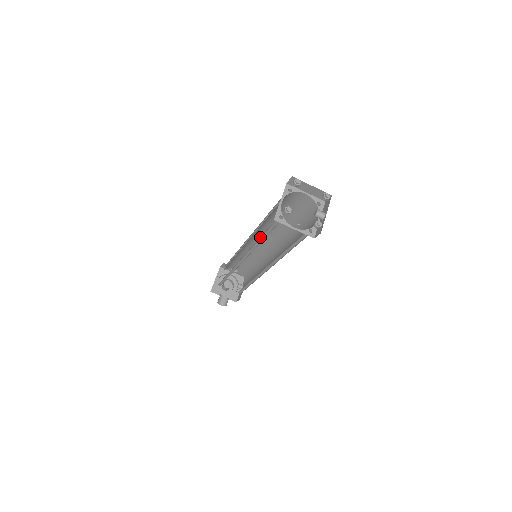
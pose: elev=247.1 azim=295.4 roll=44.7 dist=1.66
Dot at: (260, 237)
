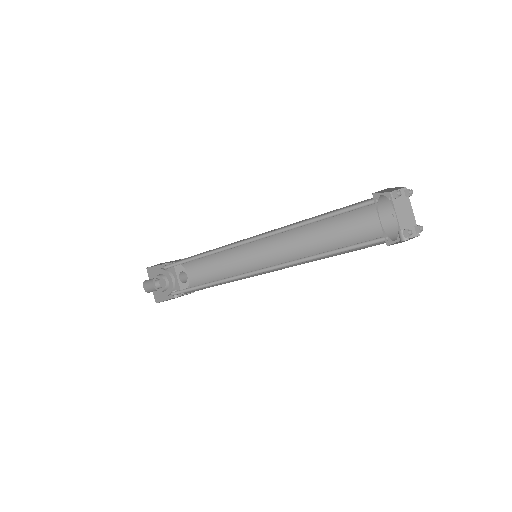
Dot at: (313, 218)
